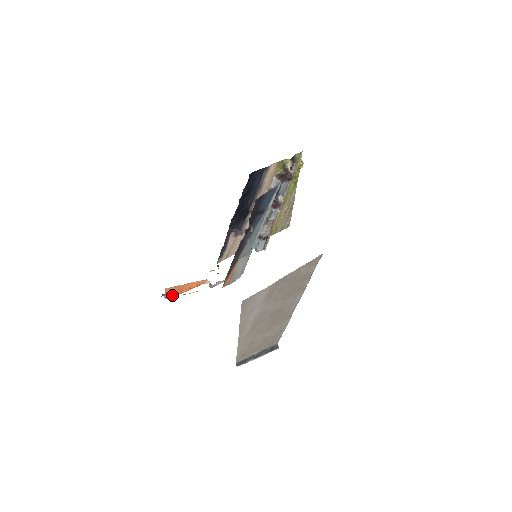
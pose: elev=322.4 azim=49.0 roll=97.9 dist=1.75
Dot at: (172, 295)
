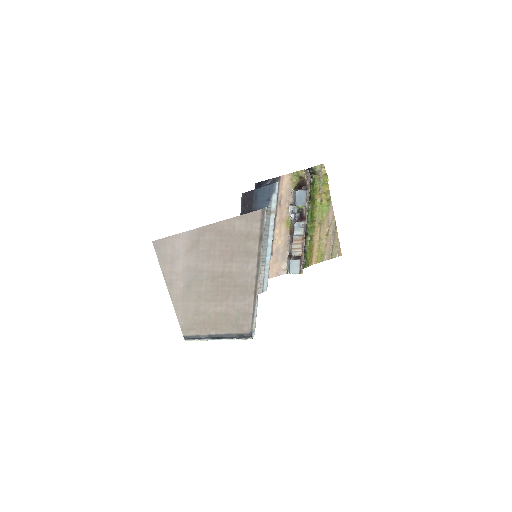
Dot at: occluded
